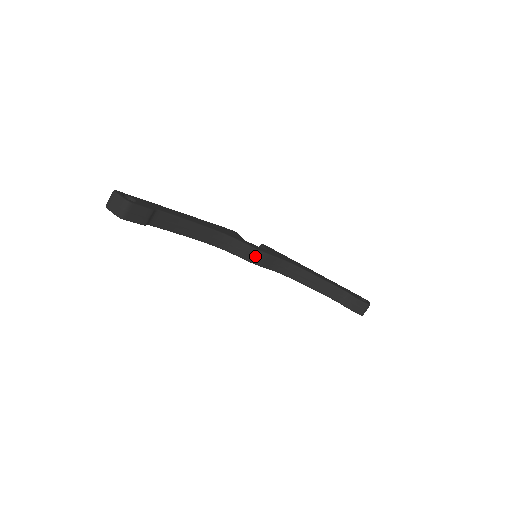
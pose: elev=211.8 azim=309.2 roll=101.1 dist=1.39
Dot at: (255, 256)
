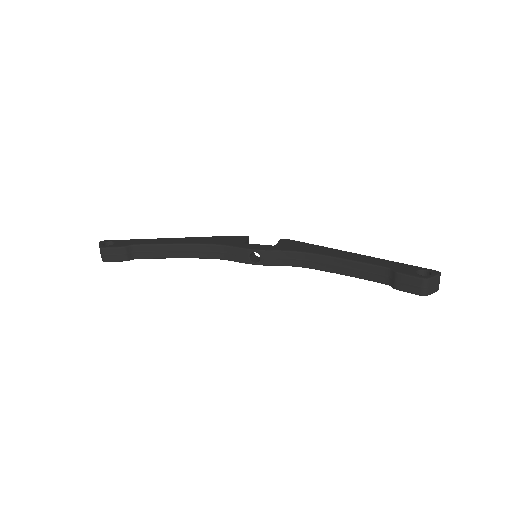
Dot at: occluded
